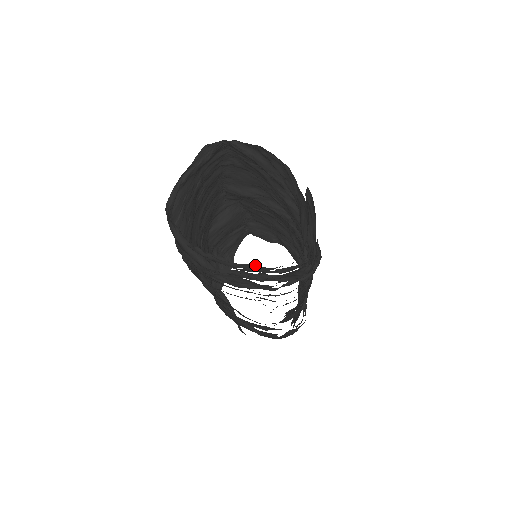
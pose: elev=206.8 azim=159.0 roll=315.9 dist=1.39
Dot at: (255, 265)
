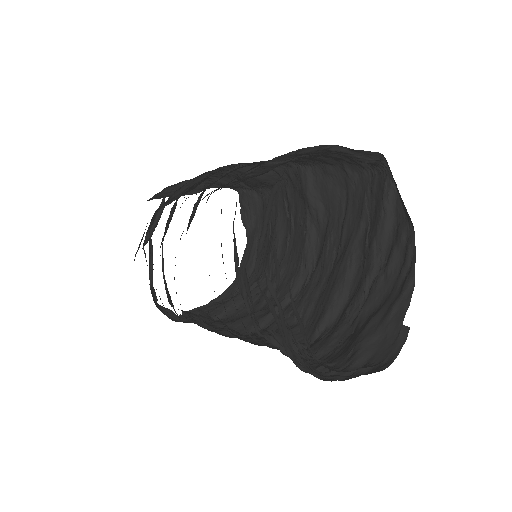
Dot at: occluded
